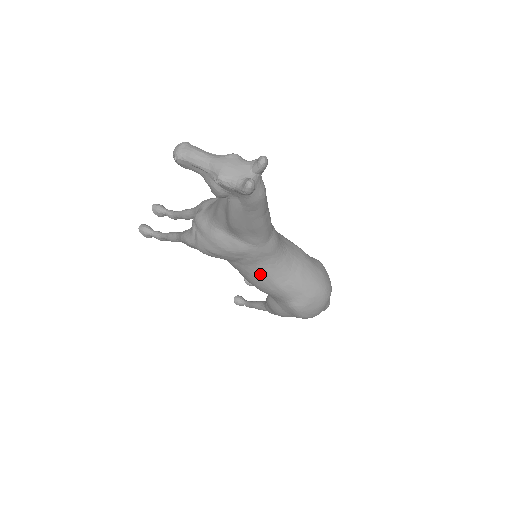
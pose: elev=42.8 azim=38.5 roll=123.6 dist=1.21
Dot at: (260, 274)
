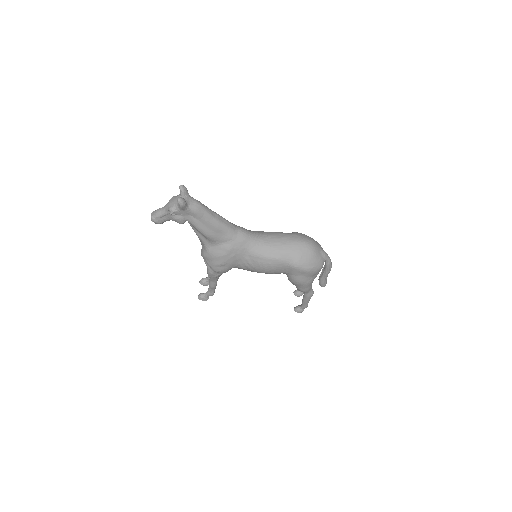
Dot at: (255, 258)
